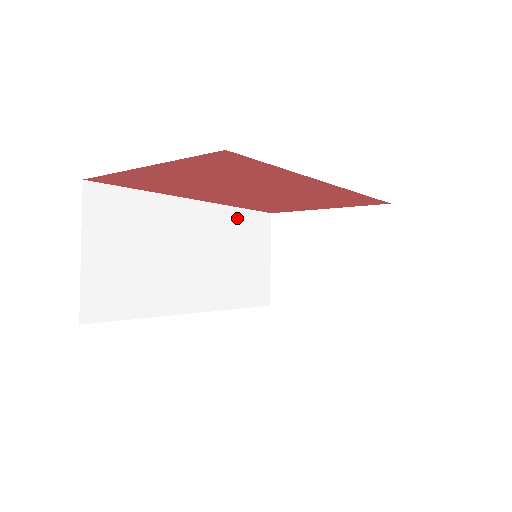
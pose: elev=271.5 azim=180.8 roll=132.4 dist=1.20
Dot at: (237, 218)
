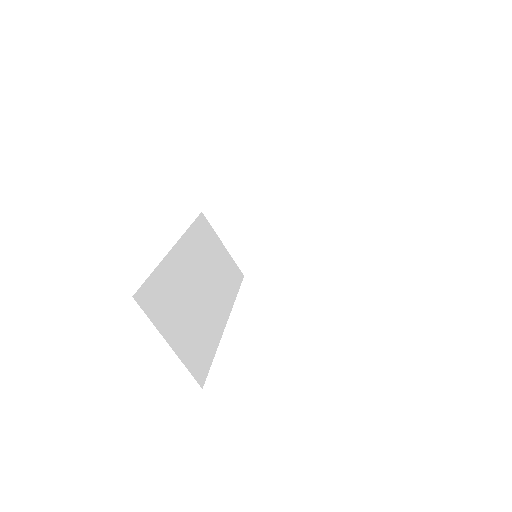
Dot at: (194, 235)
